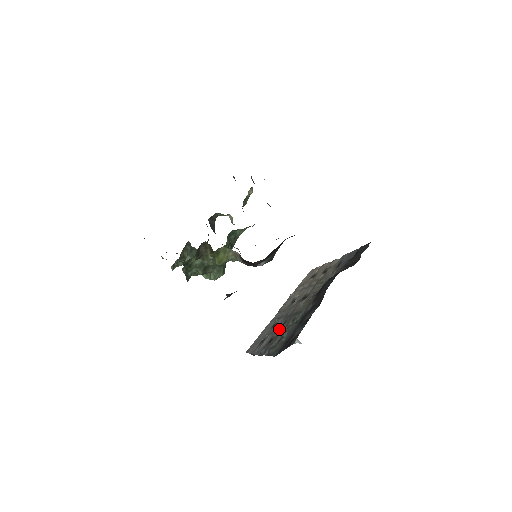
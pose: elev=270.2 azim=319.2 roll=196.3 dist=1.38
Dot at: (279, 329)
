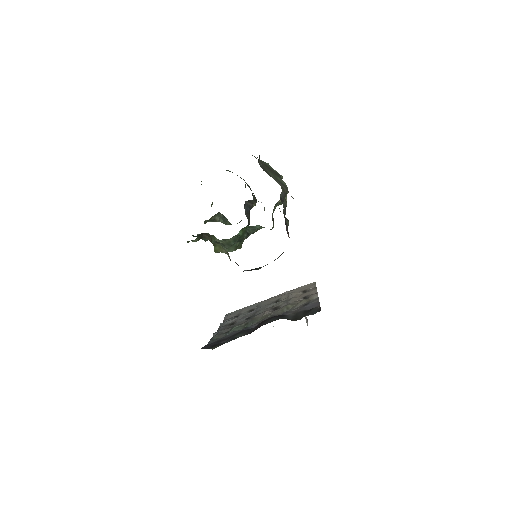
Dot at: (243, 319)
